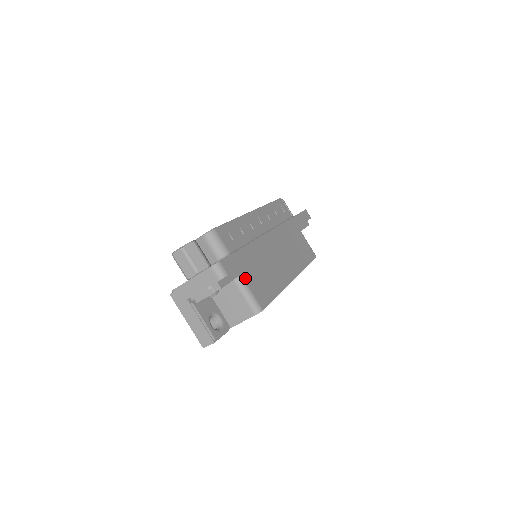
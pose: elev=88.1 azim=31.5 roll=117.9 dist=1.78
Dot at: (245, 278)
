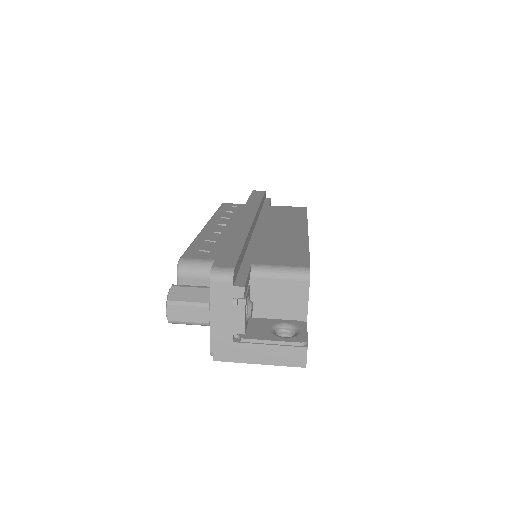
Dot at: (259, 263)
